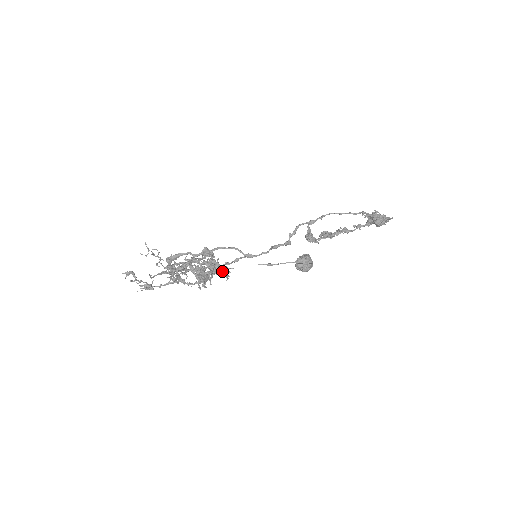
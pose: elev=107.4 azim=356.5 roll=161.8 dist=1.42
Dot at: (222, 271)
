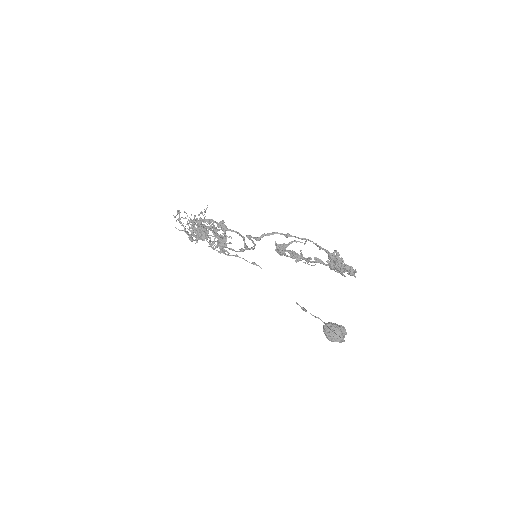
Dot at: (222, 246)
